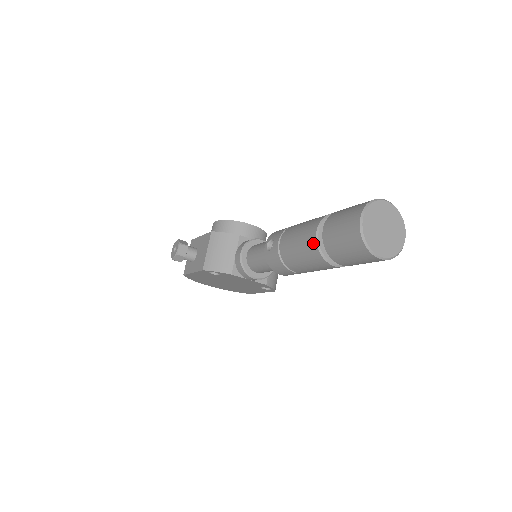
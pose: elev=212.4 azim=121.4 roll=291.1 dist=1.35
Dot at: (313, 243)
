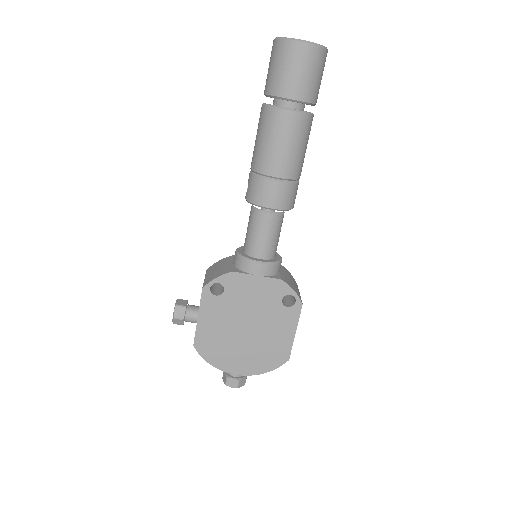
Dot at: (263, 110)
